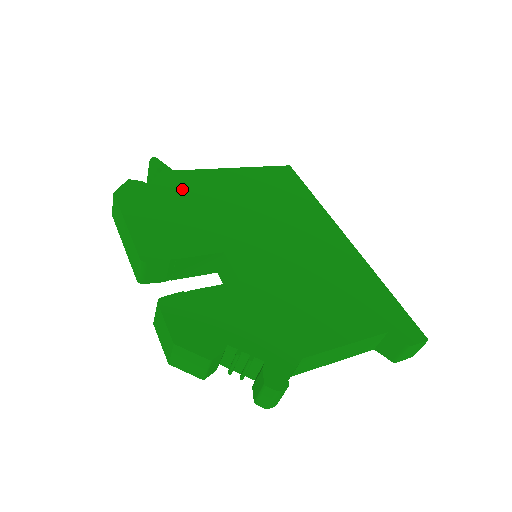
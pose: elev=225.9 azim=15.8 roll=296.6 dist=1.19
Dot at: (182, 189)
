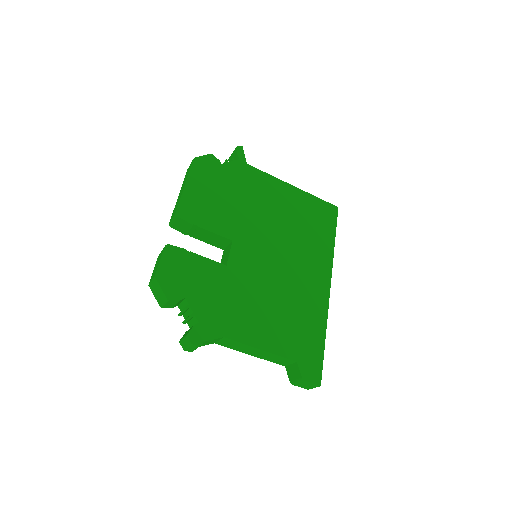
Dot at: (242, 181)
